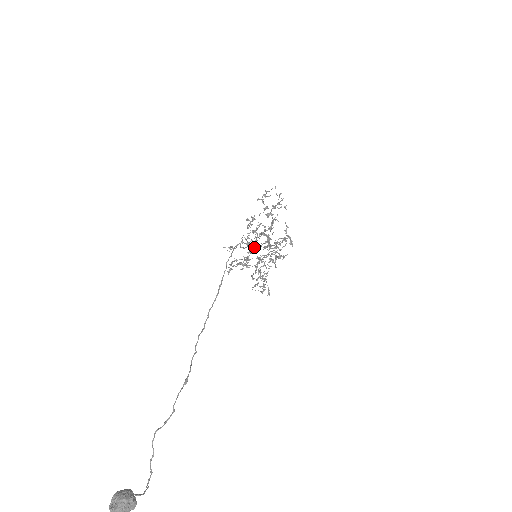
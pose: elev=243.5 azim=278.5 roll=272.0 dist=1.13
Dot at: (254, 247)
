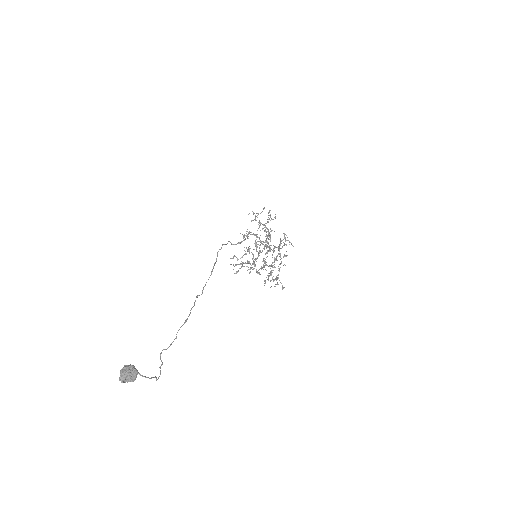
Dot at: (258, 255)
